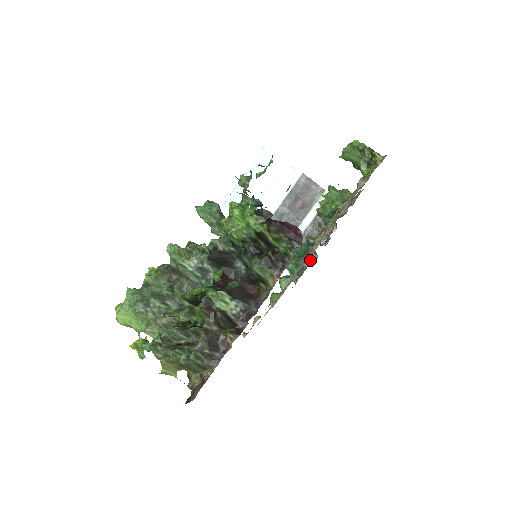
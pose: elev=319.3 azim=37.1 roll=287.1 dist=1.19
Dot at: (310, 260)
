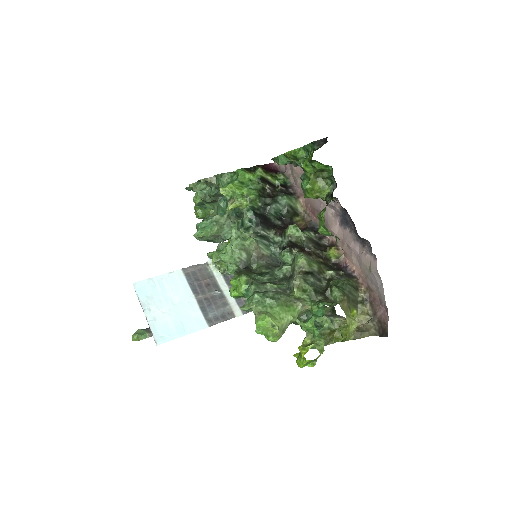
Dot at: occluded
